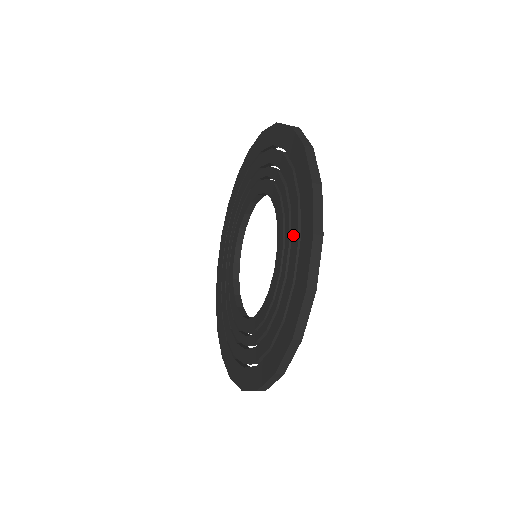
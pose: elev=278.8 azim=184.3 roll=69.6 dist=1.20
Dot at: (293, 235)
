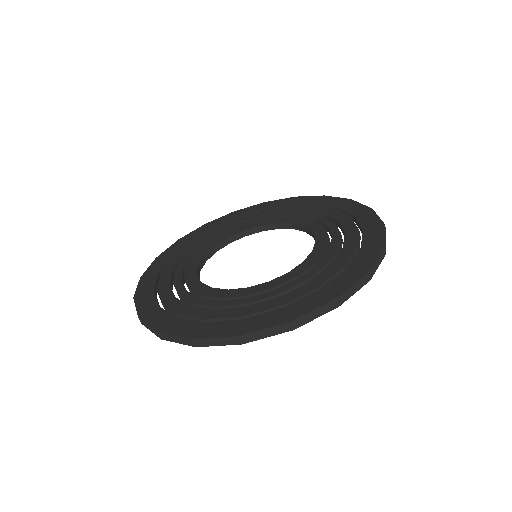
Dot at: (347, 245)
